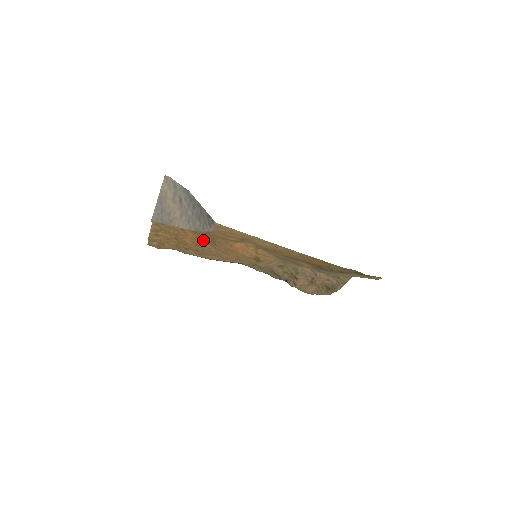
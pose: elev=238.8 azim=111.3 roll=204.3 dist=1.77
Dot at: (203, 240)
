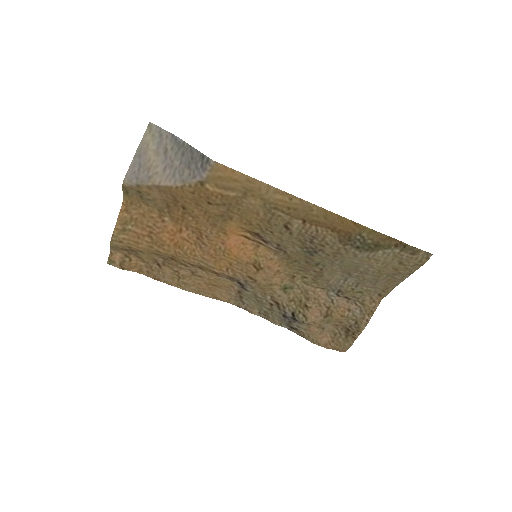
Dot at: (186, 236)
